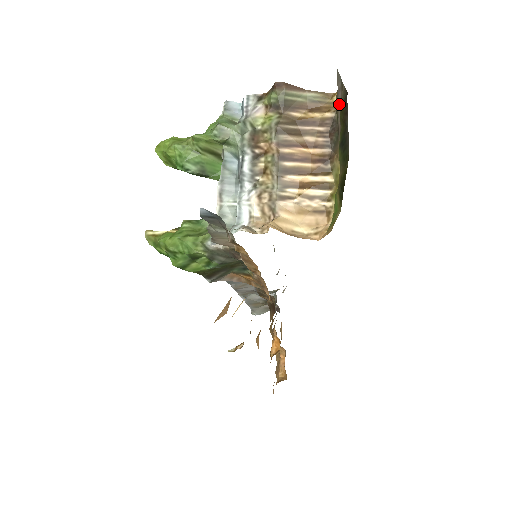
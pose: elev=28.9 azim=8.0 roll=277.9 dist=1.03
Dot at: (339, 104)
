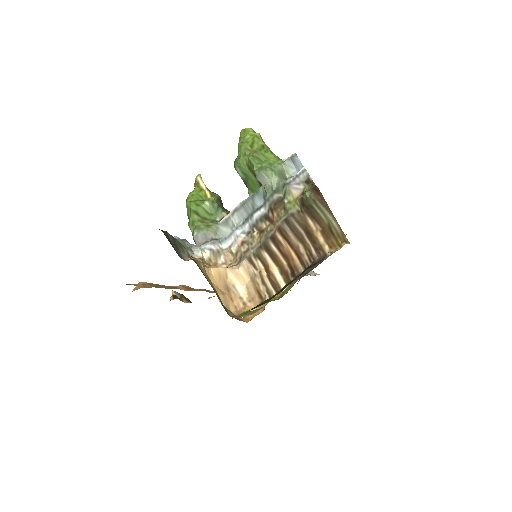
Dot at: occluded
